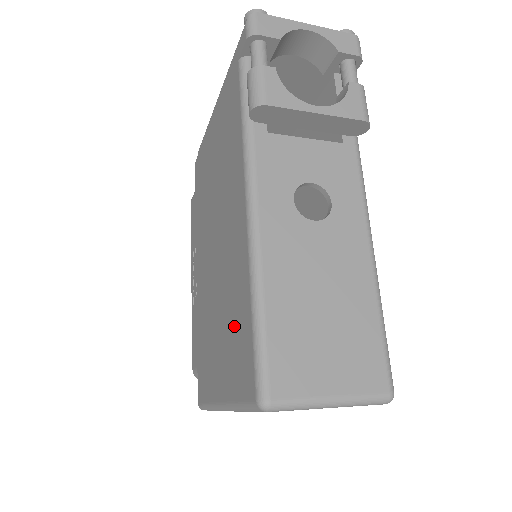
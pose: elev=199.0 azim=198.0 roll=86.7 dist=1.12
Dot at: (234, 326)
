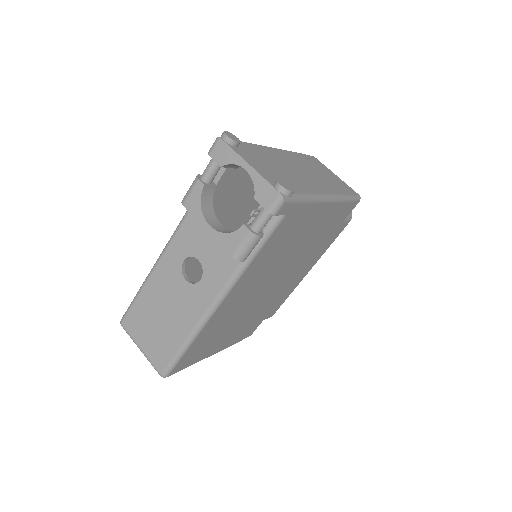
Dot at: occluded
